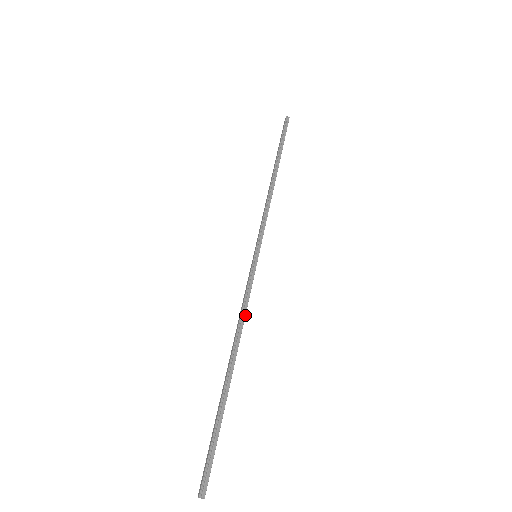
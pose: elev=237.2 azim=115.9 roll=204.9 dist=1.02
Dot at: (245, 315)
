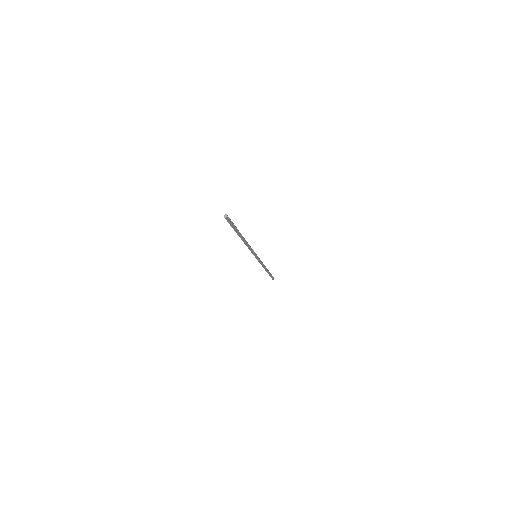
Dot at: (249, 245)
